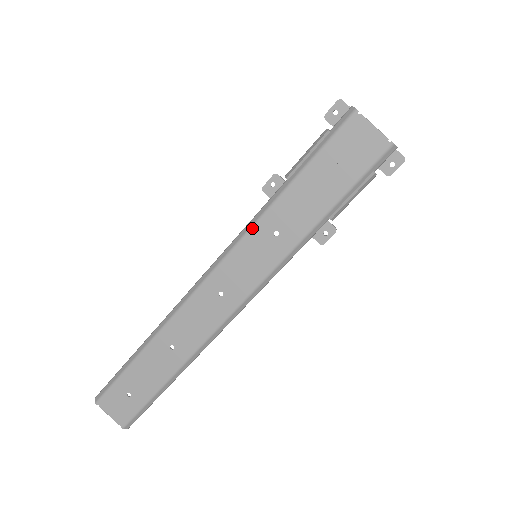
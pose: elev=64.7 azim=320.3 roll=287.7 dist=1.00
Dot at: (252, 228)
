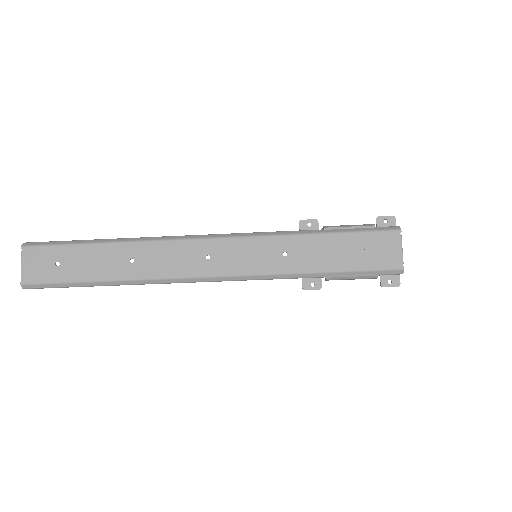
Dot at: (273, 236)
